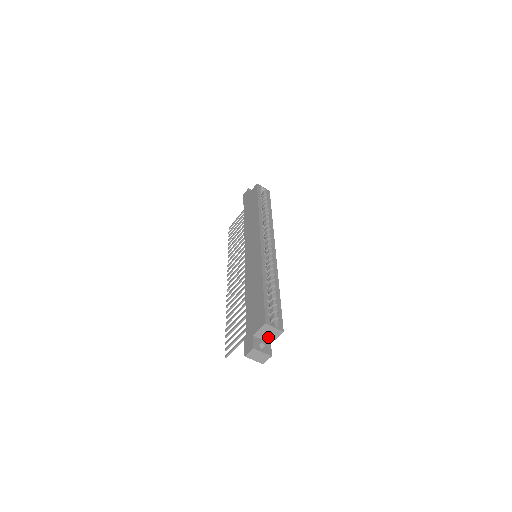
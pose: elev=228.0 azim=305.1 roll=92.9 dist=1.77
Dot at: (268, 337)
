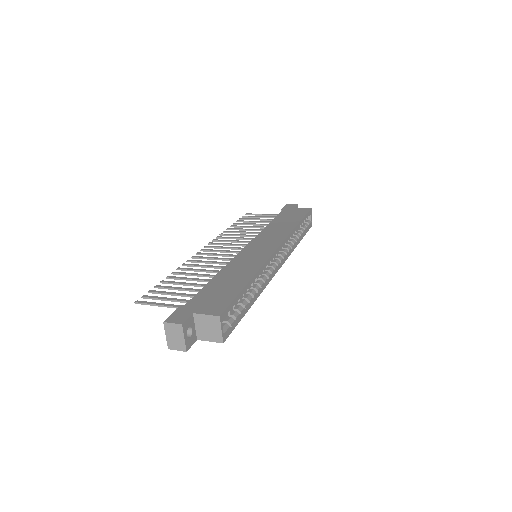
Dot at: (203, 331)
